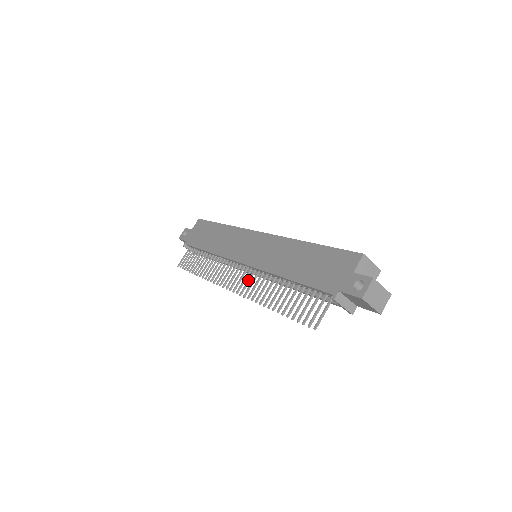
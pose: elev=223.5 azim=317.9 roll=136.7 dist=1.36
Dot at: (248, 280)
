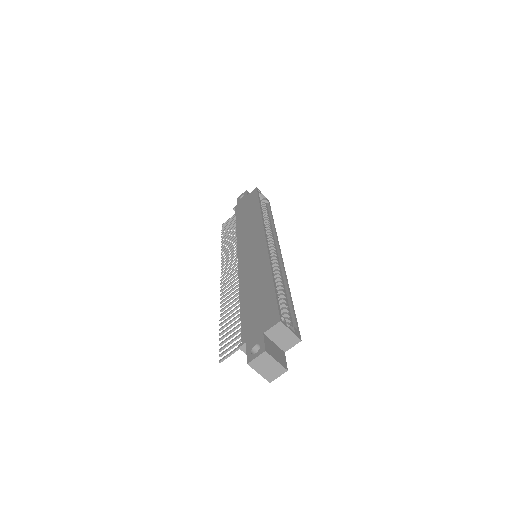
Dot at: (232, 278)
